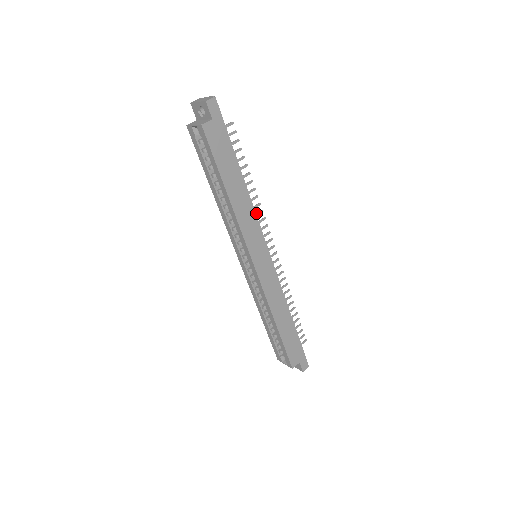
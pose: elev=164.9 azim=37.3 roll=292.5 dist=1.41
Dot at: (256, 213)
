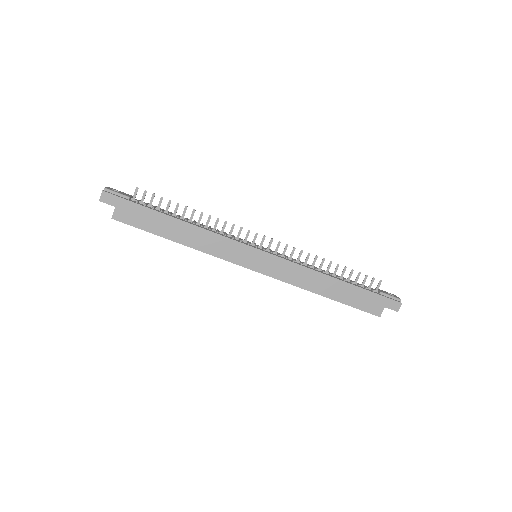
Dot at: (222, 228)
